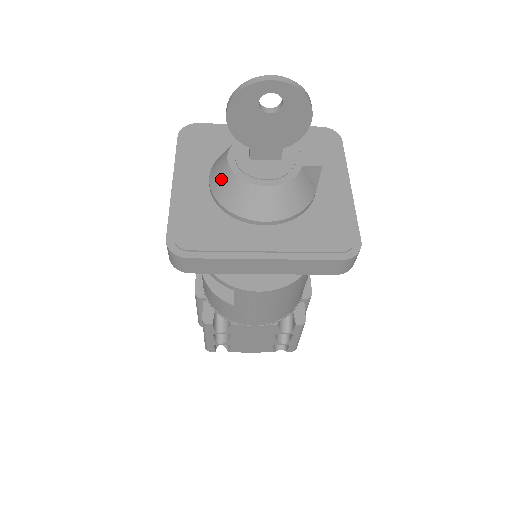
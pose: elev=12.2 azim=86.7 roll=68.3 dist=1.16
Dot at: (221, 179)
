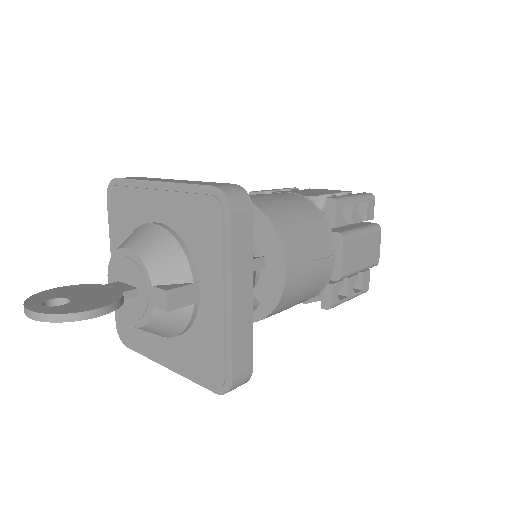
Dot at: occluded
